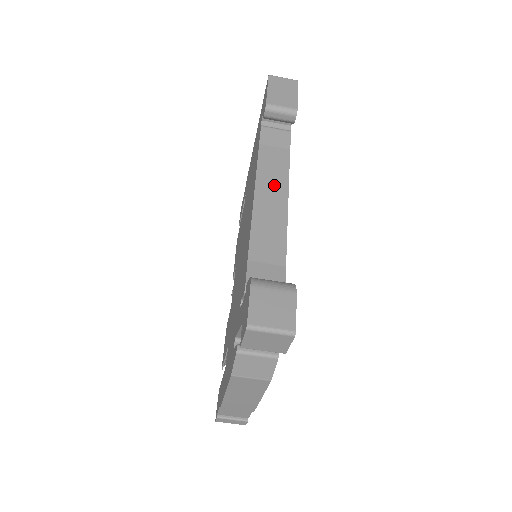
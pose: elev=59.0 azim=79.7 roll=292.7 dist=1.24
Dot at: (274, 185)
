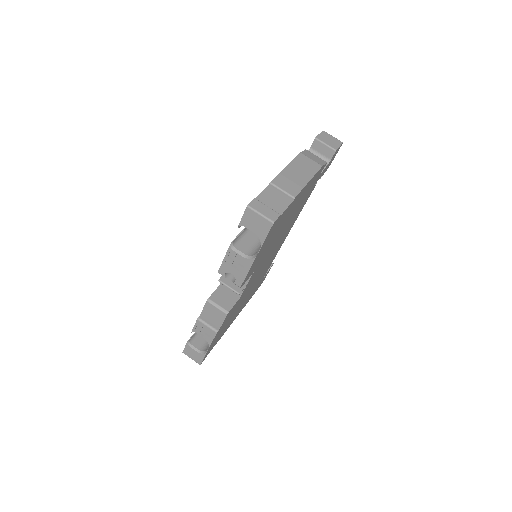
Dot at: occluded
